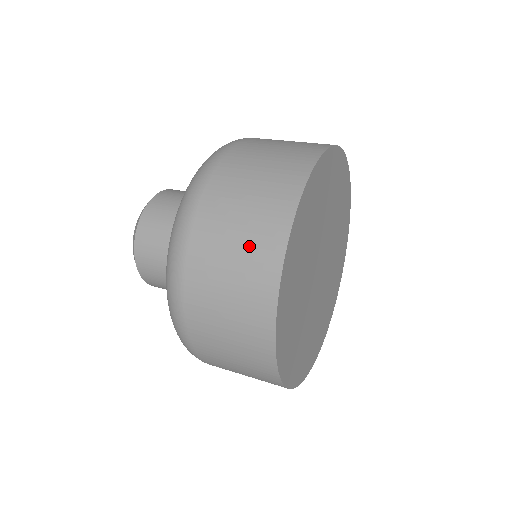
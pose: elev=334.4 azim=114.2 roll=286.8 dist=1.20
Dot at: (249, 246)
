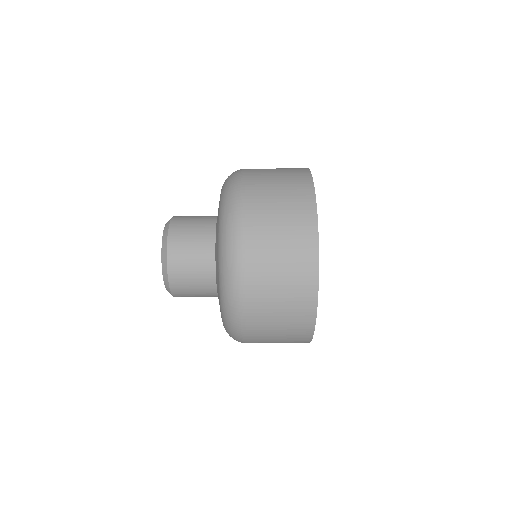
Dot at: occluded
